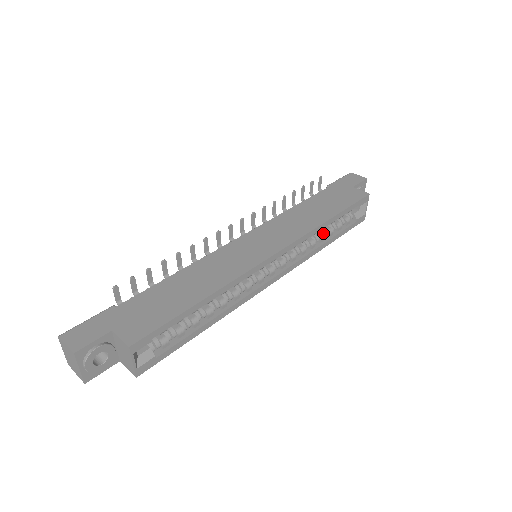
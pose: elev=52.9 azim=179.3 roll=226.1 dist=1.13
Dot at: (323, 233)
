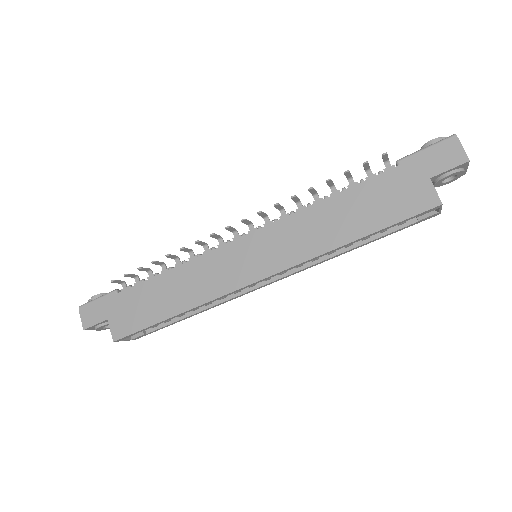
Dot at: occluded
